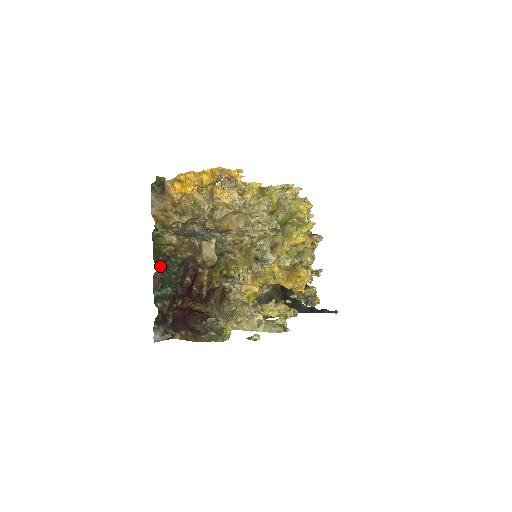
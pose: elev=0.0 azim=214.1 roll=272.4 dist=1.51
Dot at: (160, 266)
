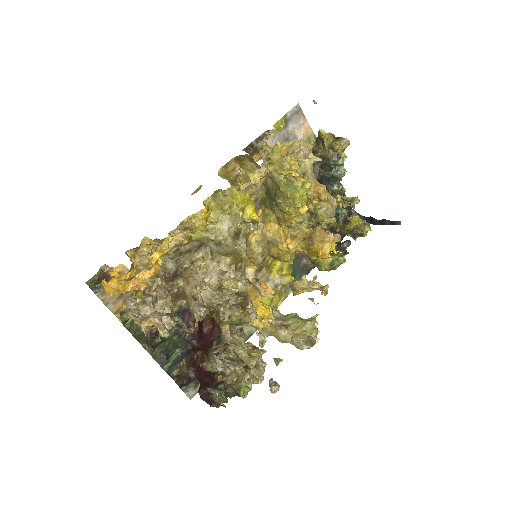
Dot at: (152, 348)
